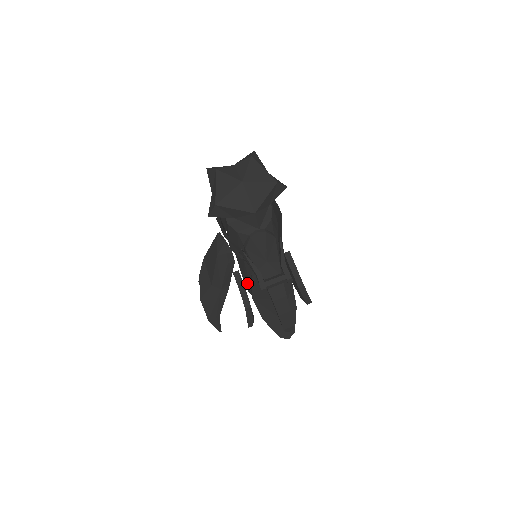
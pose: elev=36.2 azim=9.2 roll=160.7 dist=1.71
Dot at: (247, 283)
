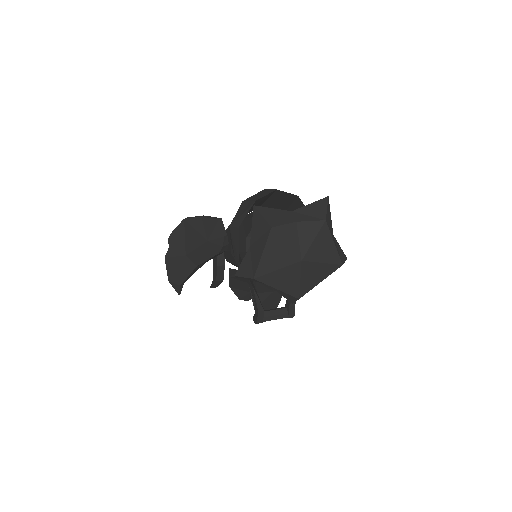
Dot at: (228, 257)
